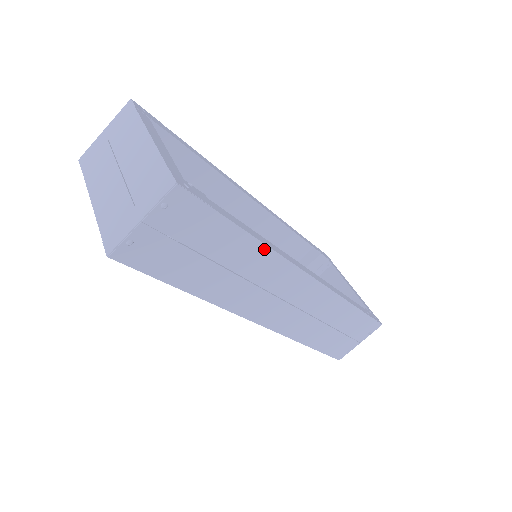
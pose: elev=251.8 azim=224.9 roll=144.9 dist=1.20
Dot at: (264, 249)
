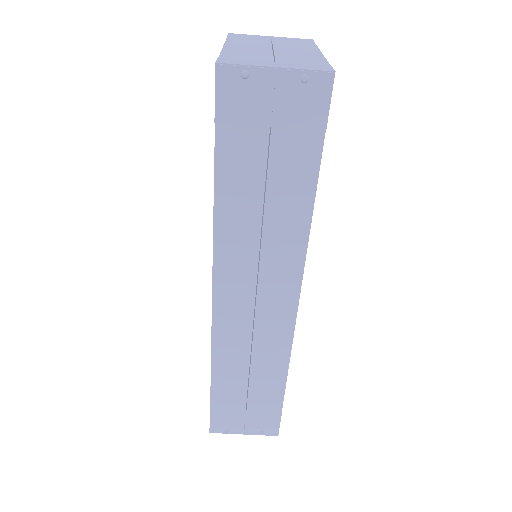
Dot at: (305, 225)
